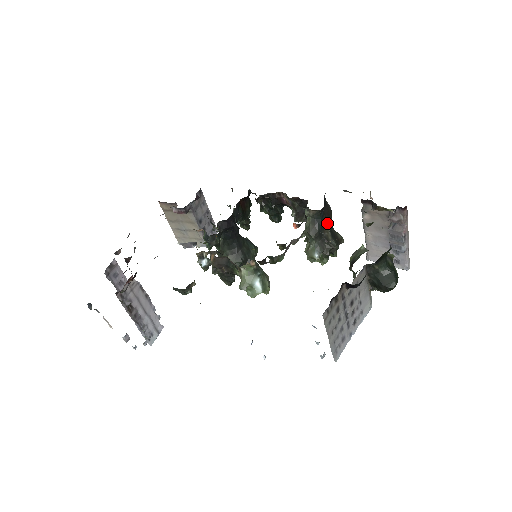
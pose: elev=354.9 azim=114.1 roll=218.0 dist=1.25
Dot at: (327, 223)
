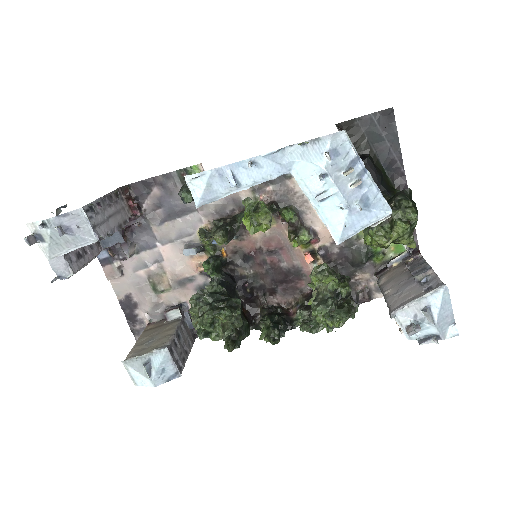
Dot at: occluded
